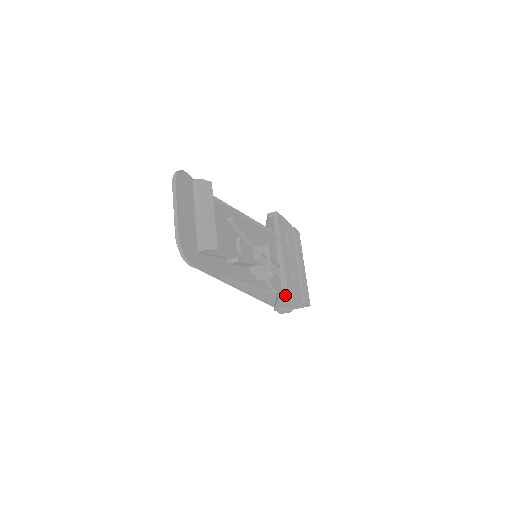
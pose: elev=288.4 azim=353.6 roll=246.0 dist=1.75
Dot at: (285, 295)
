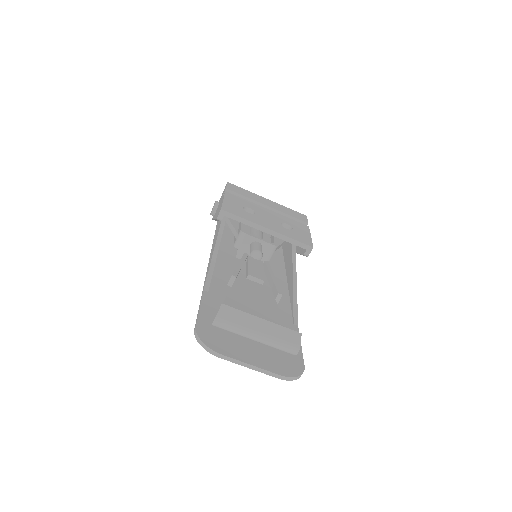
Dot at: (311, 250)
